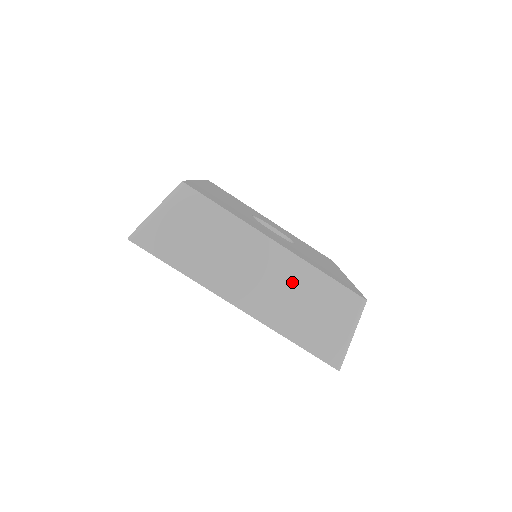
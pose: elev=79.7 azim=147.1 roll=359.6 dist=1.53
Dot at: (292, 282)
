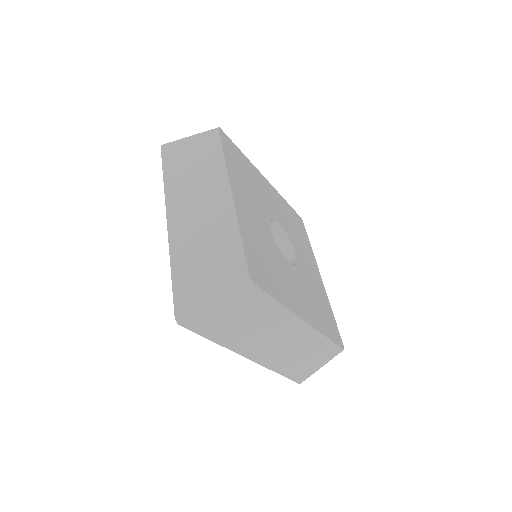
Dot at: (301, 344)
